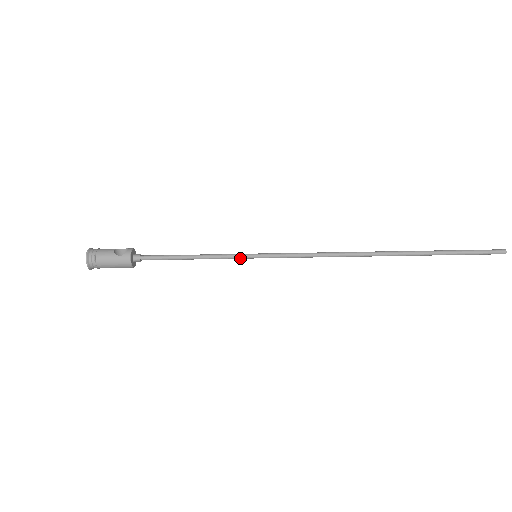
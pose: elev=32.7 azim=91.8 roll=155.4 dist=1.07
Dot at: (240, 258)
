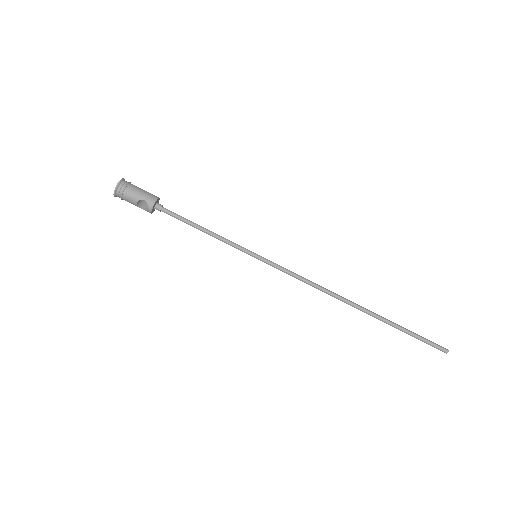
Dot at: (243, 249)
